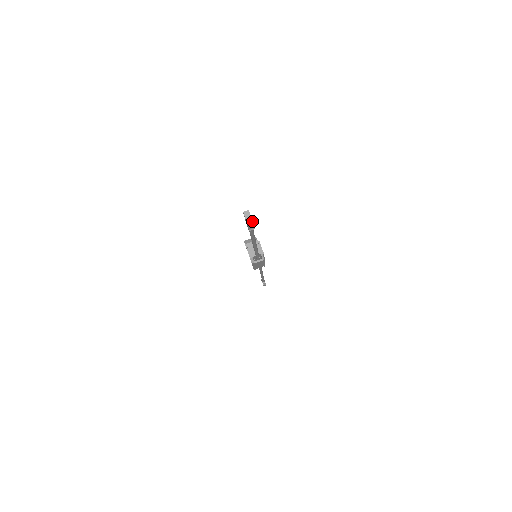
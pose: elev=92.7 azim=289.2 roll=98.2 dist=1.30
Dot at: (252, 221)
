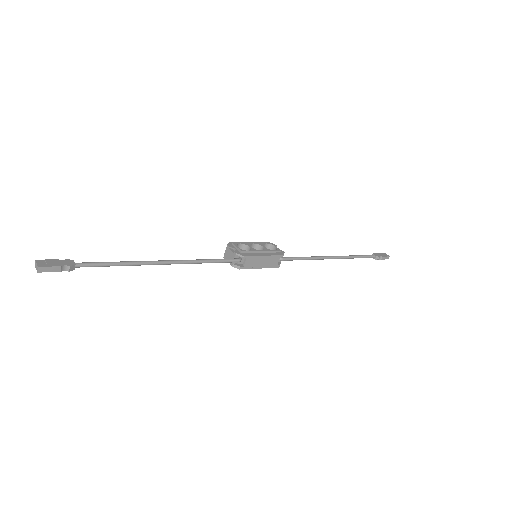
Dot at: (38, 267)
